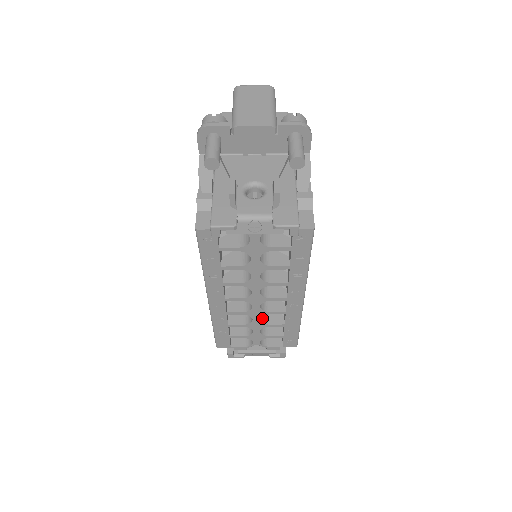
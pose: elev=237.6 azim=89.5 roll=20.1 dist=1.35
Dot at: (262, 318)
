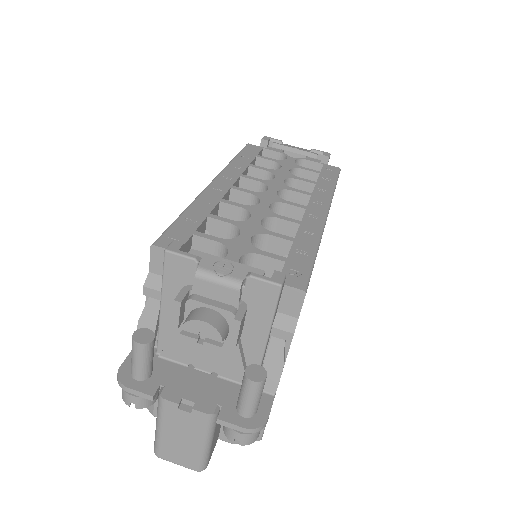
Dot at: occluded
